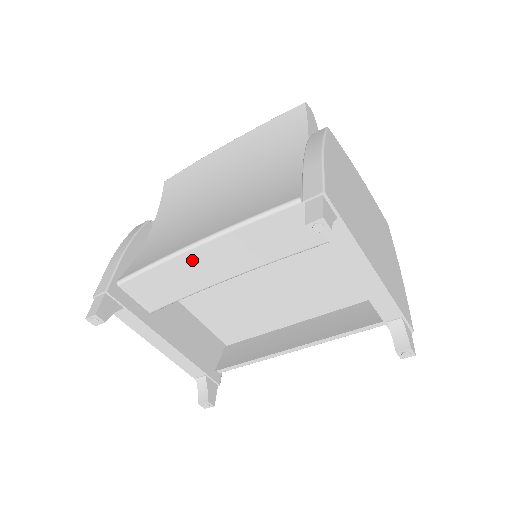
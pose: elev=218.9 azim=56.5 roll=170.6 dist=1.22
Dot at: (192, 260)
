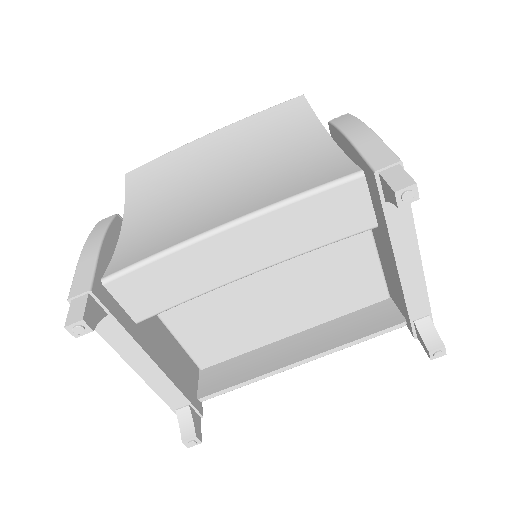
Dot at: (214, 248)
